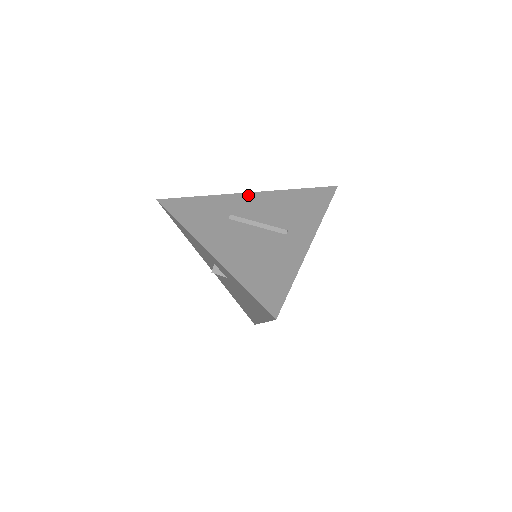
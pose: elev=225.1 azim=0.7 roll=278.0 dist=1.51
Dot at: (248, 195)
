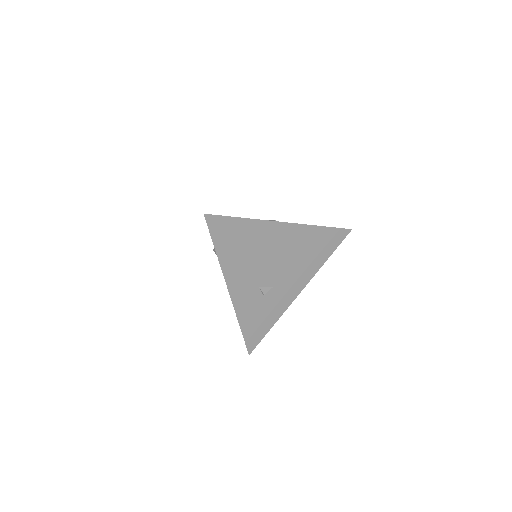
Dot at: occluded
